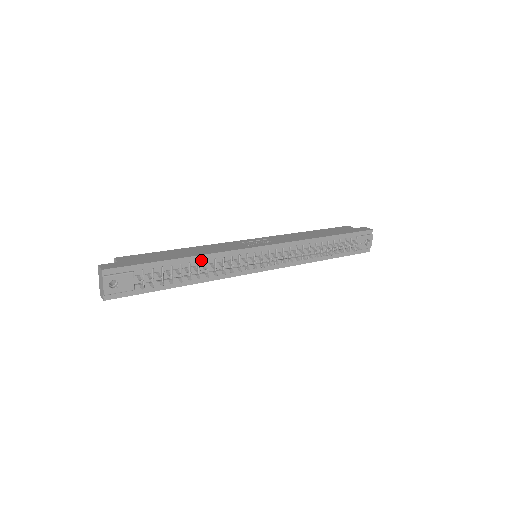
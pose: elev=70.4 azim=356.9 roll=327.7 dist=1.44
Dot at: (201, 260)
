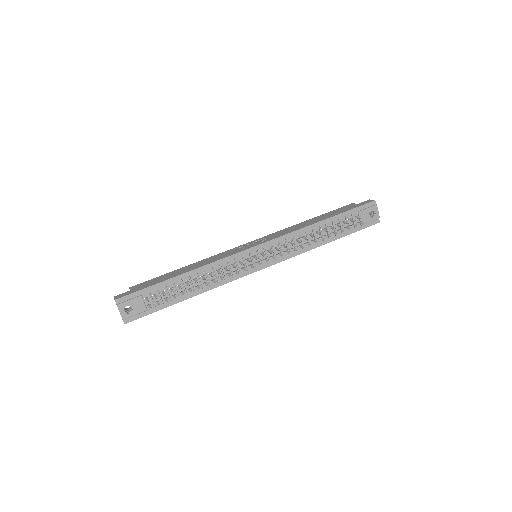
Dot at: (199, 272)
